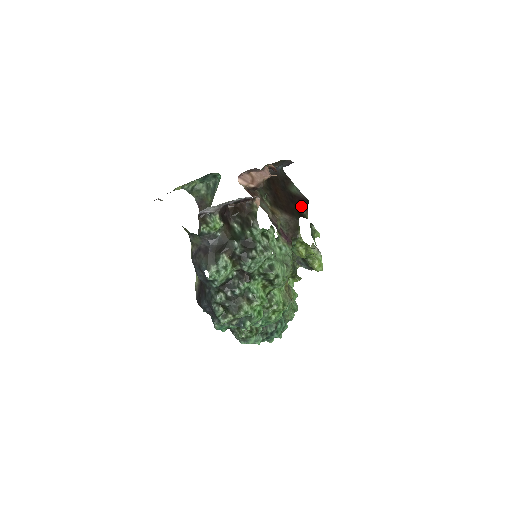
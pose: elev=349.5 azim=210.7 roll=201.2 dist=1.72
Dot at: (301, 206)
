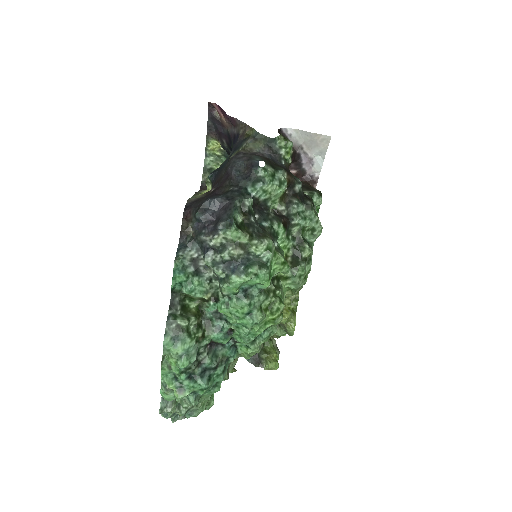
Dot at: occluded
